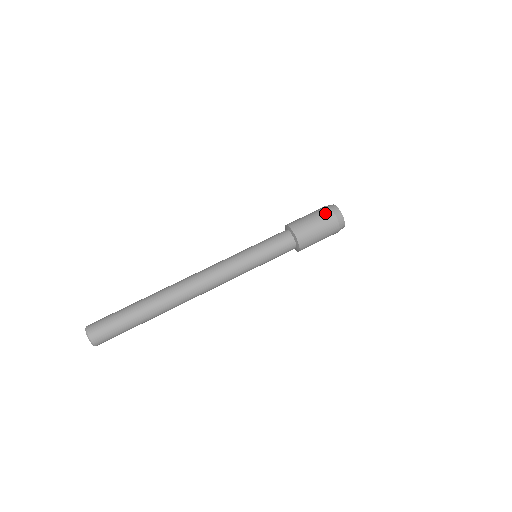
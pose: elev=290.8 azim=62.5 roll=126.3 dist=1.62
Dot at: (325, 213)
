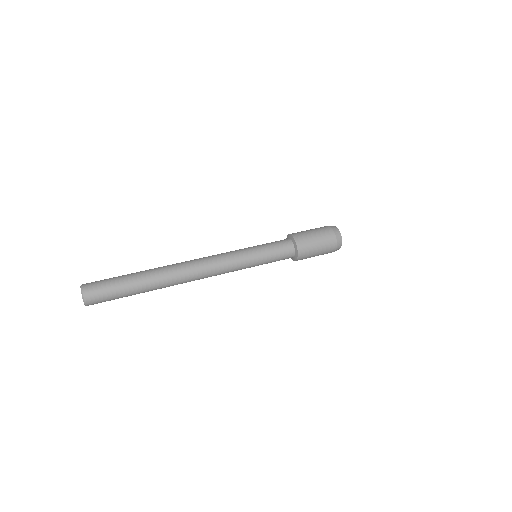
Dot at: (323, 228)
